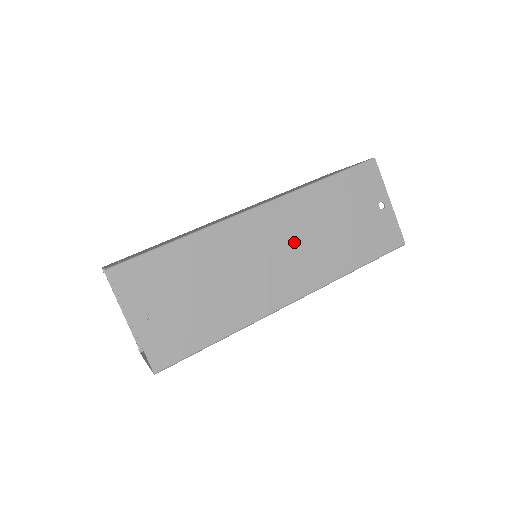
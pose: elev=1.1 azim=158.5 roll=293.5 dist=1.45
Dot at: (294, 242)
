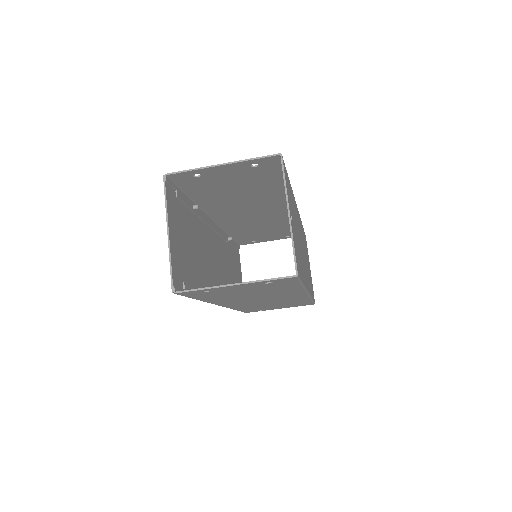
Dot at: occluded
